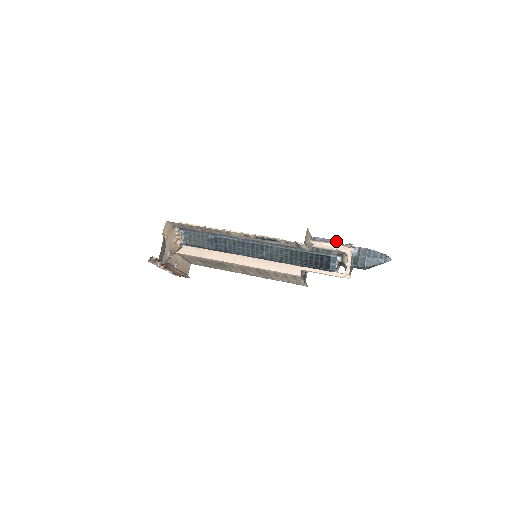
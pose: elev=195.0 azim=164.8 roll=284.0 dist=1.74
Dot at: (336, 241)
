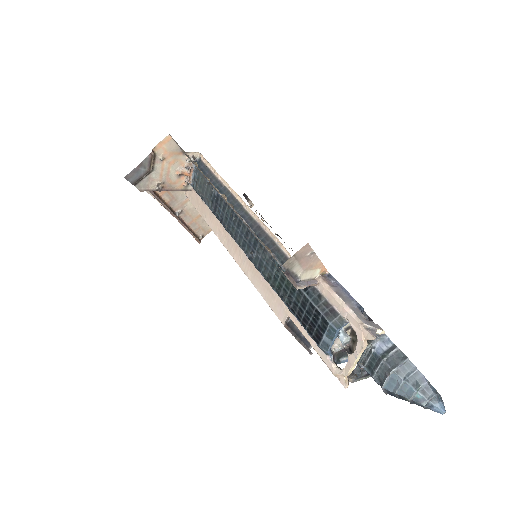
Dot at: (357, 303)
